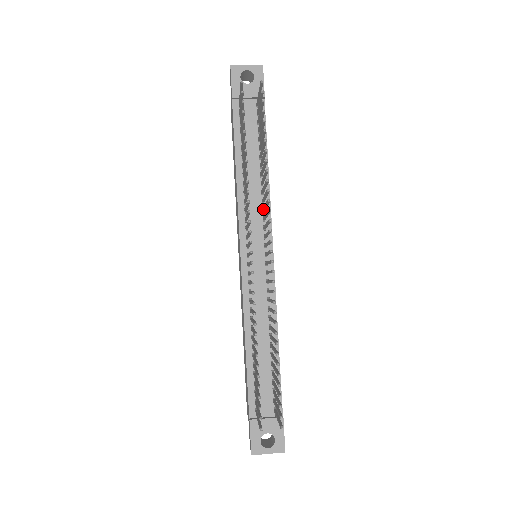
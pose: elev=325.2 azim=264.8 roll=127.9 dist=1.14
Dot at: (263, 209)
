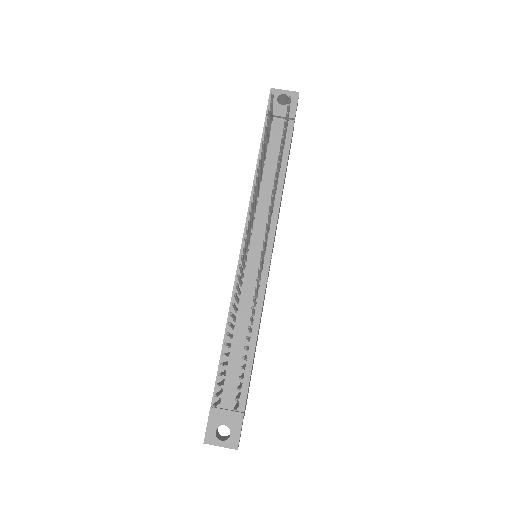
Dot at: occluded
